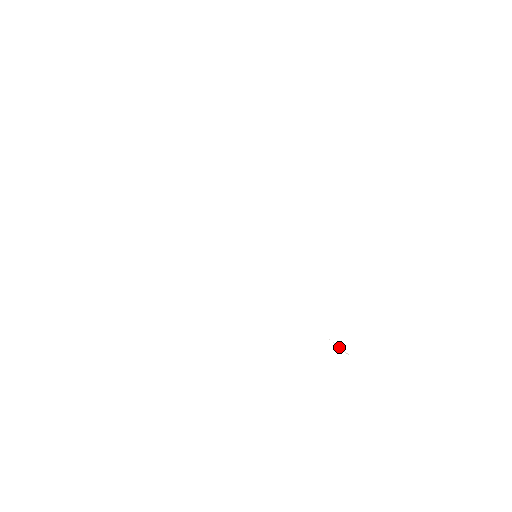
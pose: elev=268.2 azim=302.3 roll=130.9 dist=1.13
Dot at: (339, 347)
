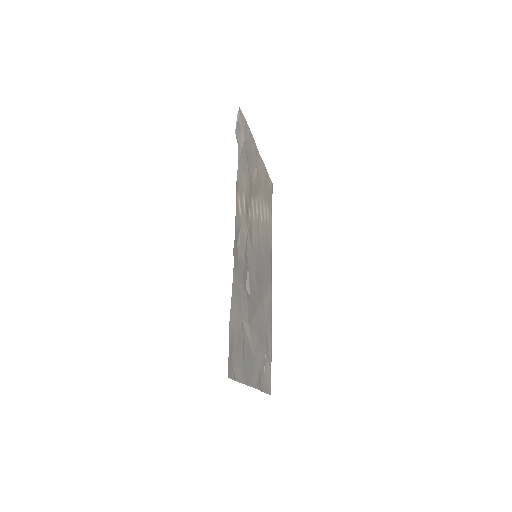
Dot at: (265, 362)
